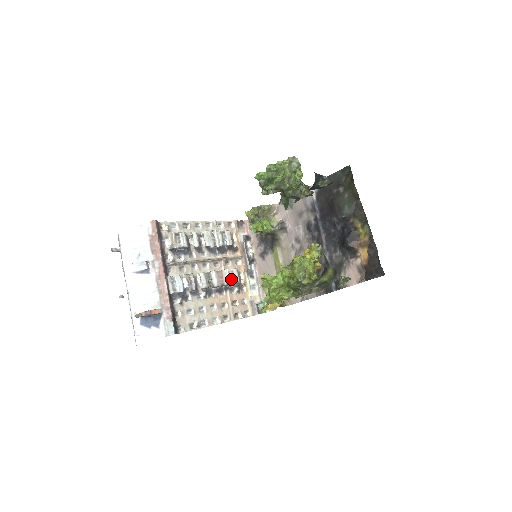
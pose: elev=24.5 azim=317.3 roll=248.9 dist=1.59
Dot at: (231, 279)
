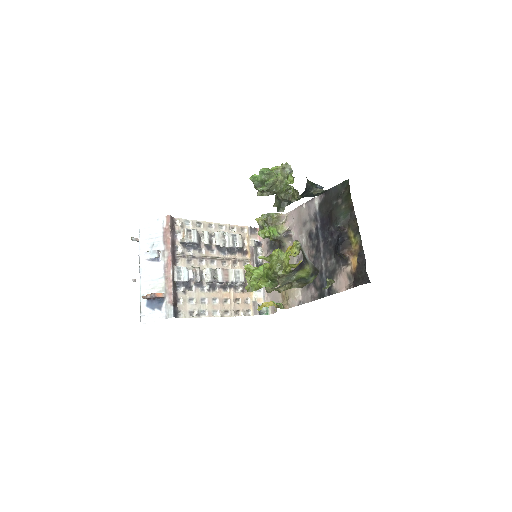
Dot at: (236, 278)
